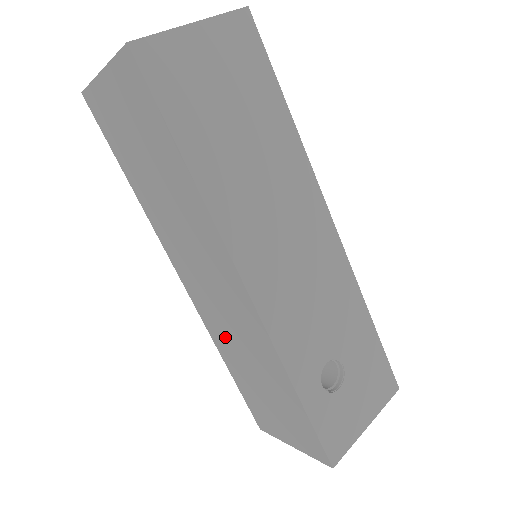
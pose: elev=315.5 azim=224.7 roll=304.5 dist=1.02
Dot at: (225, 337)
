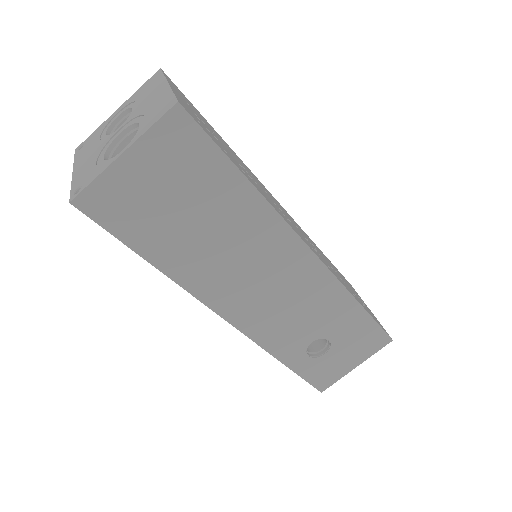
Dot at: occluded
